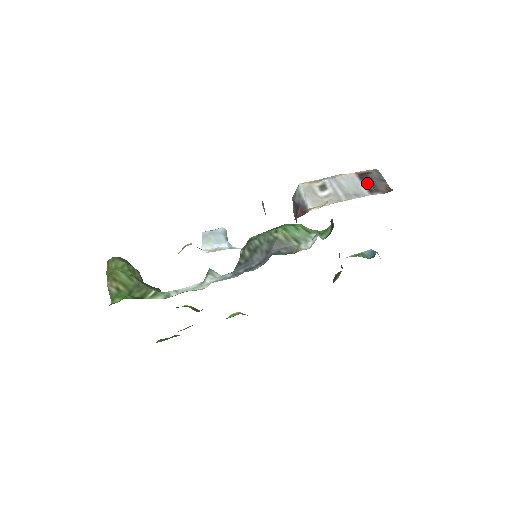
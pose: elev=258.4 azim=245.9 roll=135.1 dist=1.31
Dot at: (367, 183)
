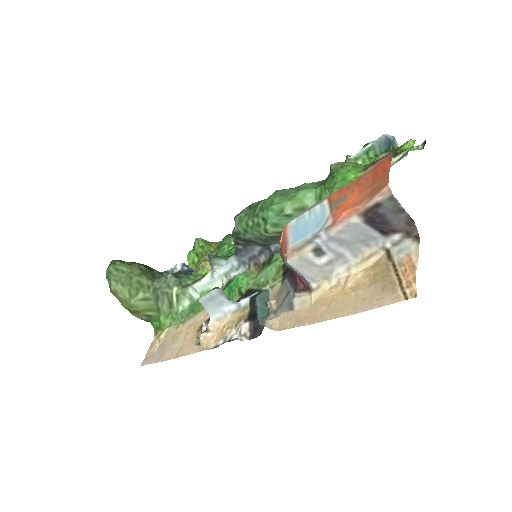
Dot at: (378, 226)
